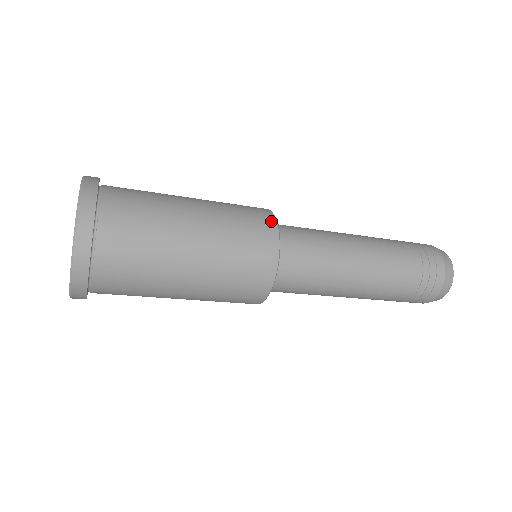
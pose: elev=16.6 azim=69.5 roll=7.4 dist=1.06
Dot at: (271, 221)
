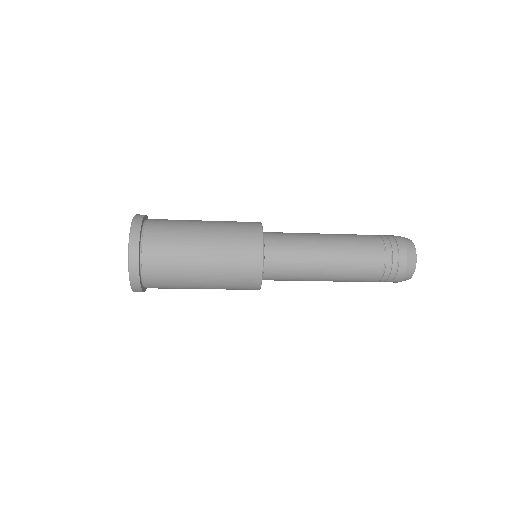
Dot at: (259, 241)
